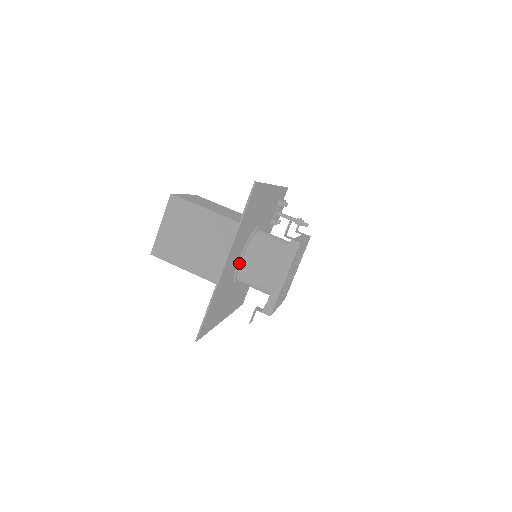
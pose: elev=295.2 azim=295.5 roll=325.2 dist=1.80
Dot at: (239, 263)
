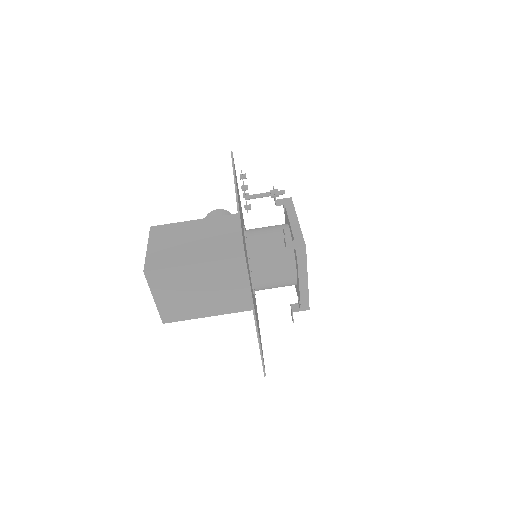
Dot at: (253, 286)
